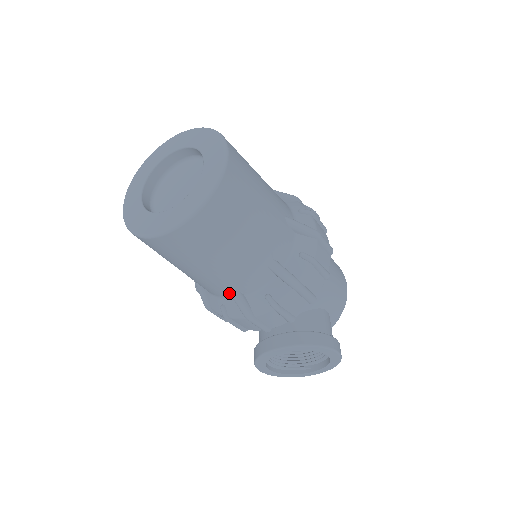
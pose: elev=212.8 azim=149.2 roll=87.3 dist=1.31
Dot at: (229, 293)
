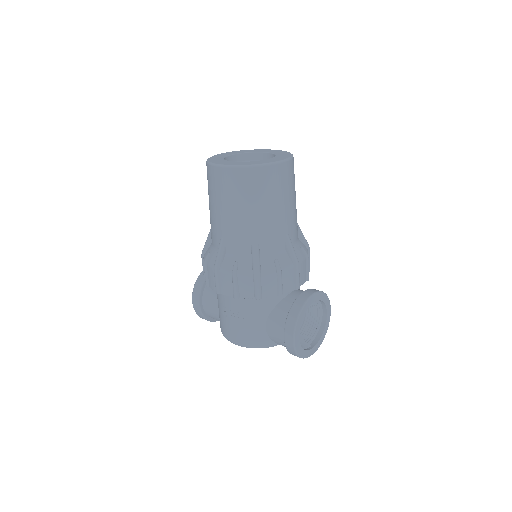
Dot at: (284, 243)
